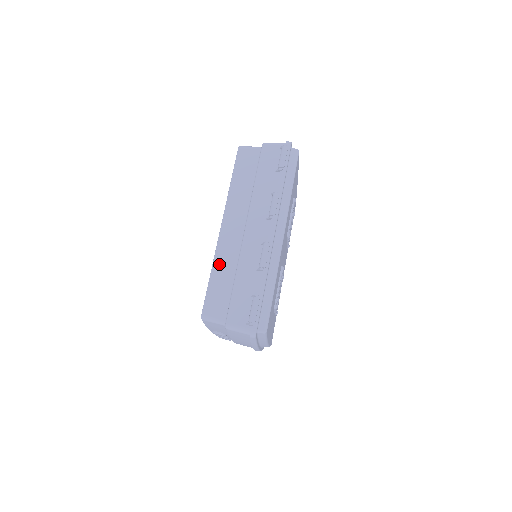
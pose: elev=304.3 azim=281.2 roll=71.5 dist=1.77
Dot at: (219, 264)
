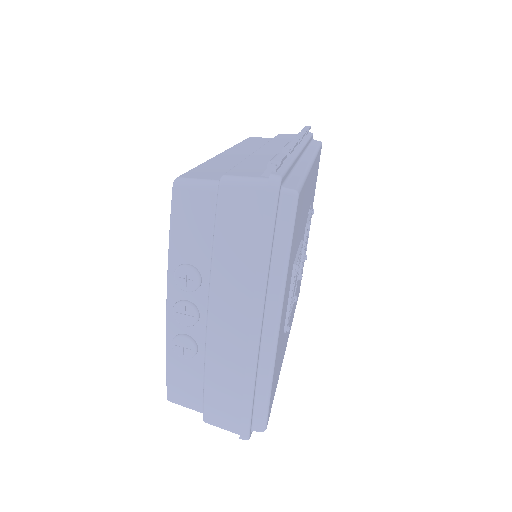
Dot at: (216, 161)
